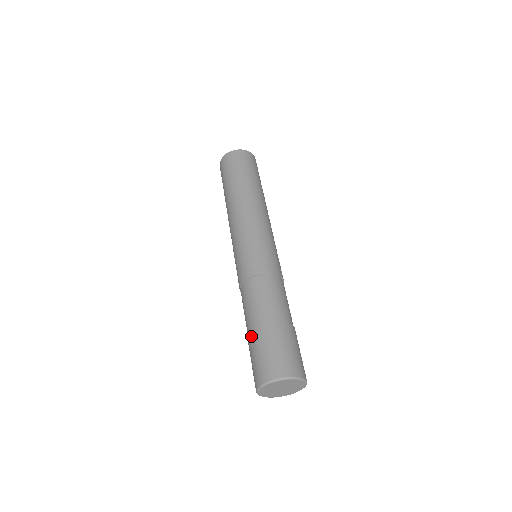
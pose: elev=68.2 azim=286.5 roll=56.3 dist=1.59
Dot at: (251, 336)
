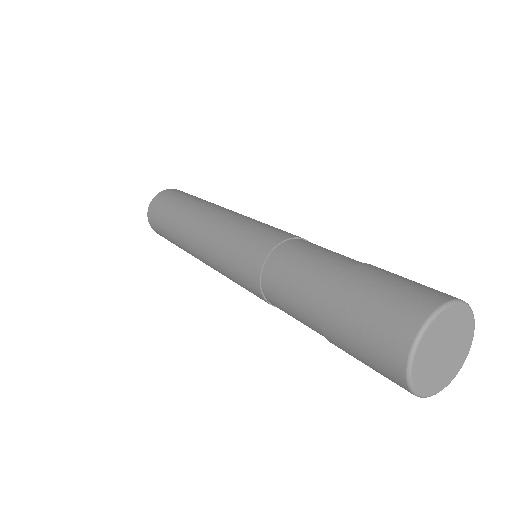
Dot at: (328, 336)
